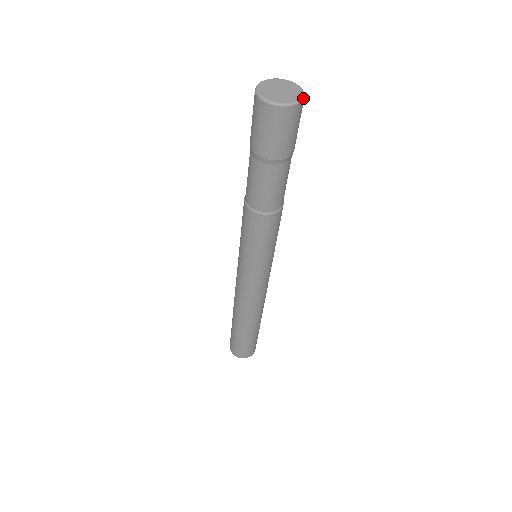
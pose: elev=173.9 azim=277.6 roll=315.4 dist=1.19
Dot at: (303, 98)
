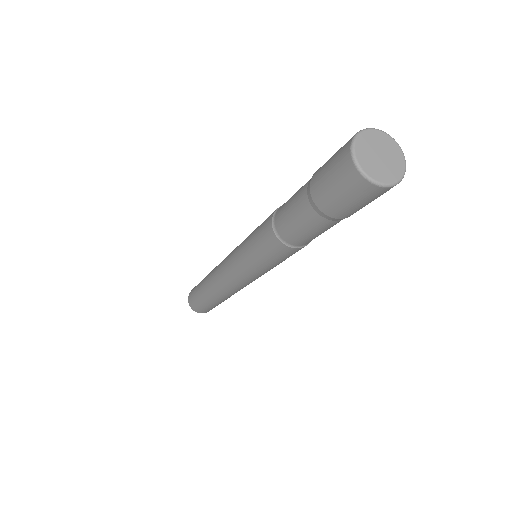
Dot at: occluded
